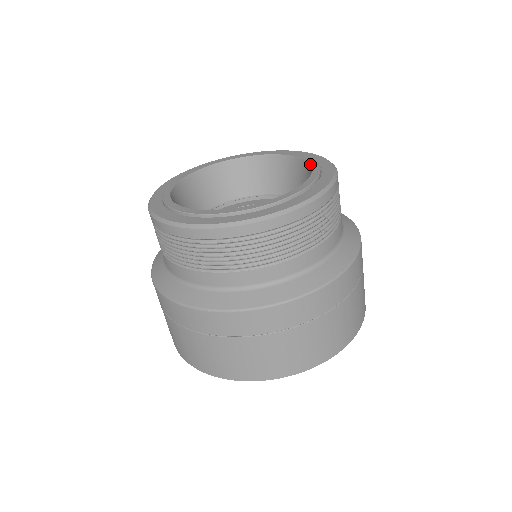
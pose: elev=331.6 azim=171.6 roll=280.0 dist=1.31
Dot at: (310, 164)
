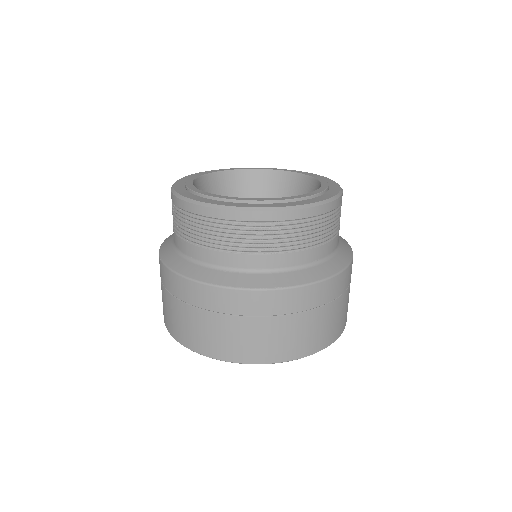
Dot at: (314, 191)
